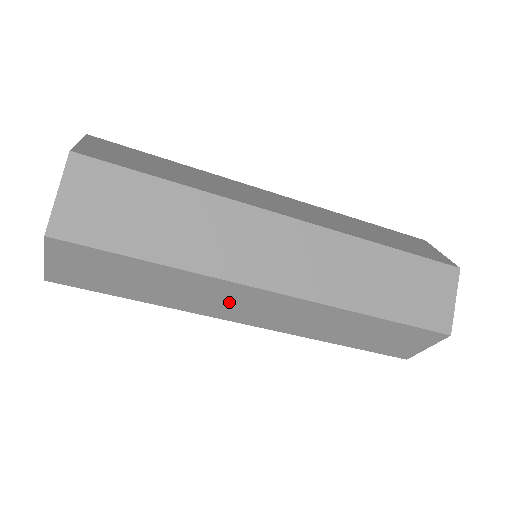
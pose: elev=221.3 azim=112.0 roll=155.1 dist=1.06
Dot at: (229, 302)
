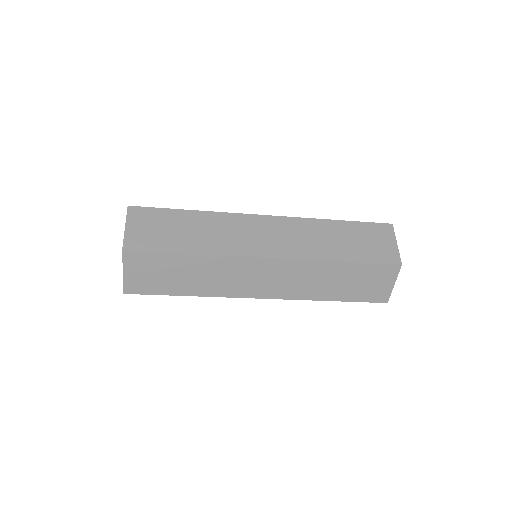
Dot at: (244, 278)
